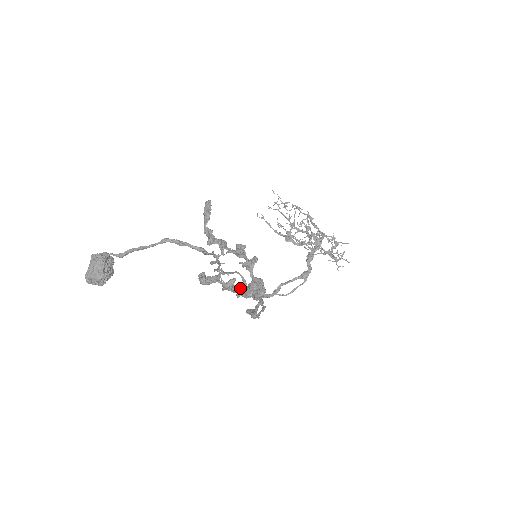
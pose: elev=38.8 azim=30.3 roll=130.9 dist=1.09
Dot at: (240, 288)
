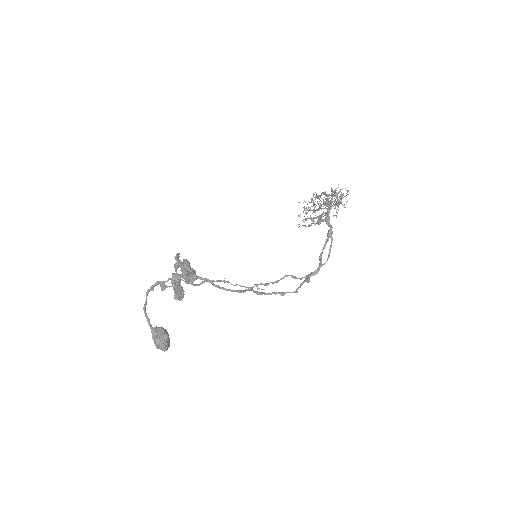
Dot at: occluded
